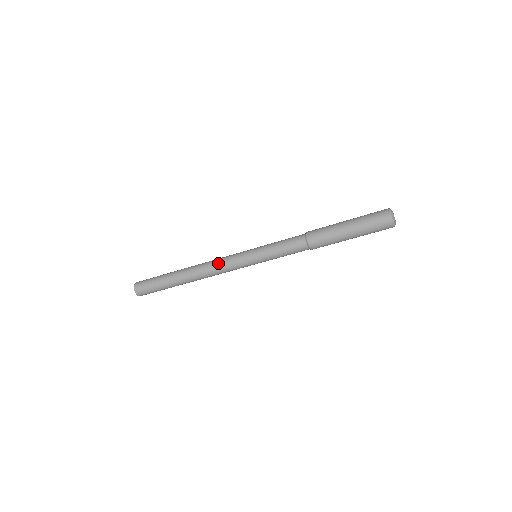
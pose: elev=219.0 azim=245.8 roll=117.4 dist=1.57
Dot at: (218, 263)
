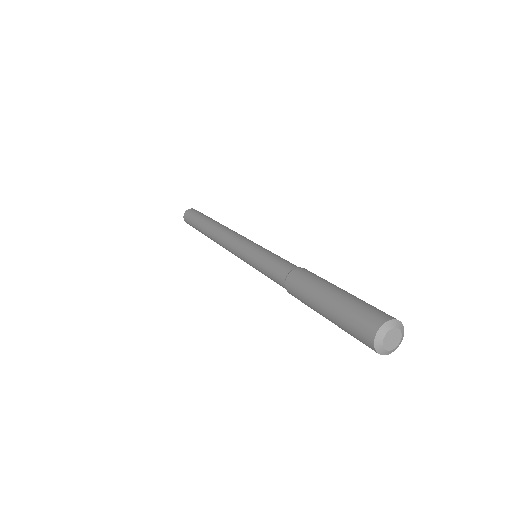
Dot at: (226, 237)
